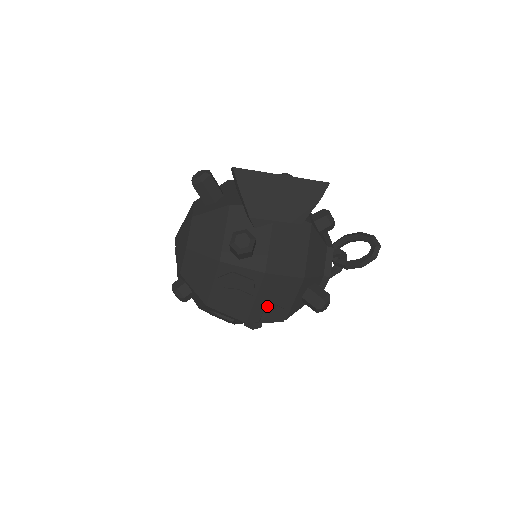
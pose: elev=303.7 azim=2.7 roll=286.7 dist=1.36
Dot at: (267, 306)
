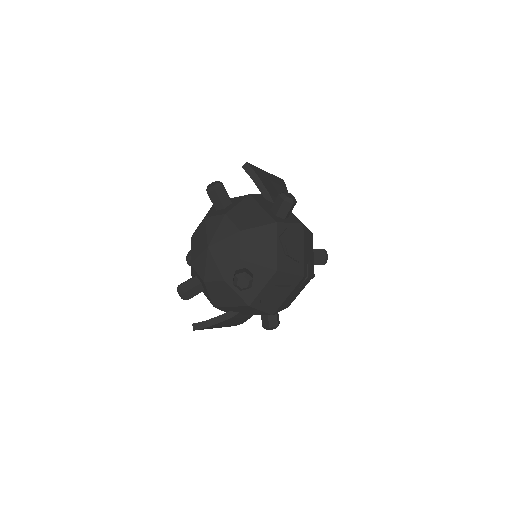
Dot at: (307, 259)
